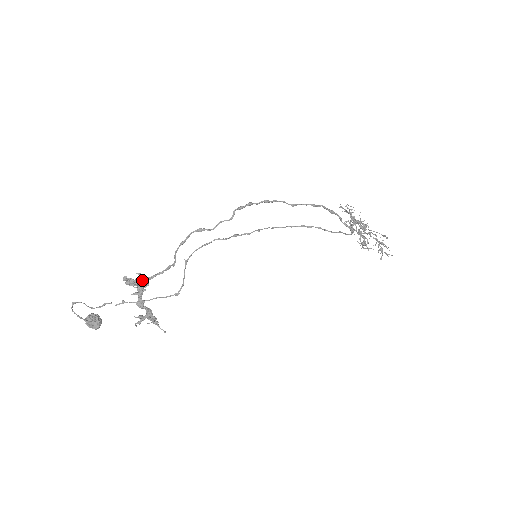
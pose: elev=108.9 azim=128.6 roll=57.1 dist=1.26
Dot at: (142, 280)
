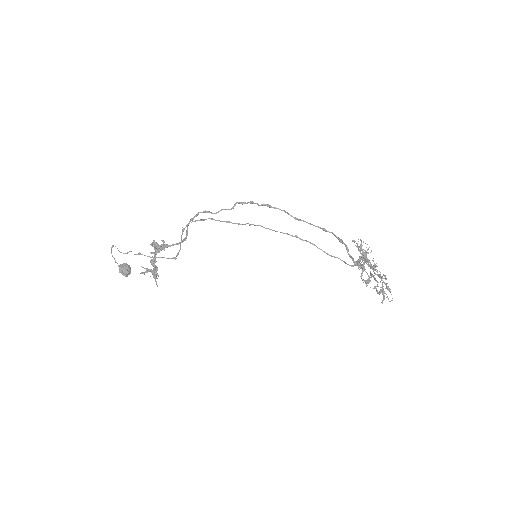
Dot at: (162, 245)
